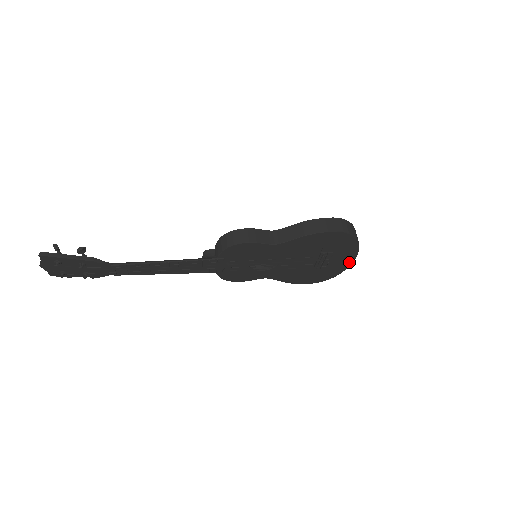
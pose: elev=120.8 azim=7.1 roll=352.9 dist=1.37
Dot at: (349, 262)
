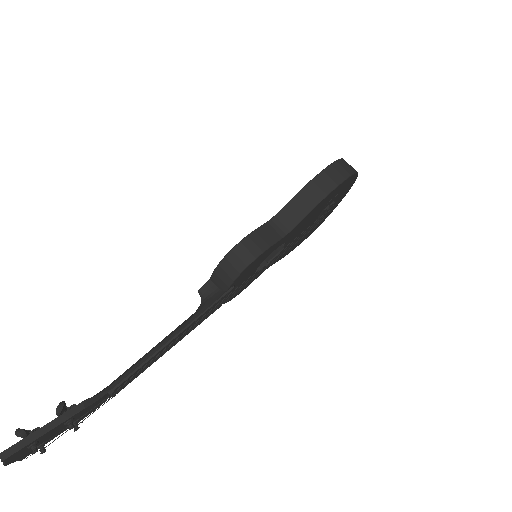
Dot at: (341, 199)
